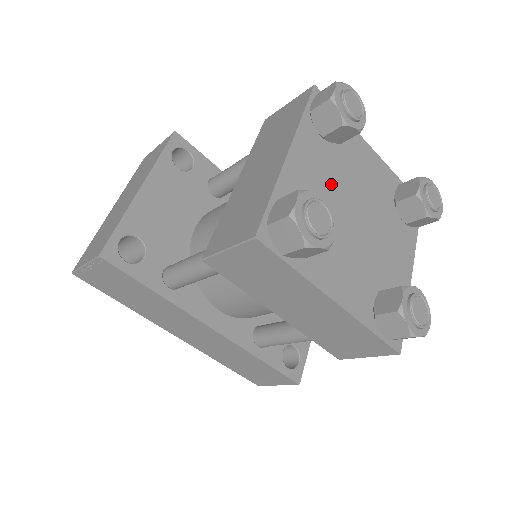
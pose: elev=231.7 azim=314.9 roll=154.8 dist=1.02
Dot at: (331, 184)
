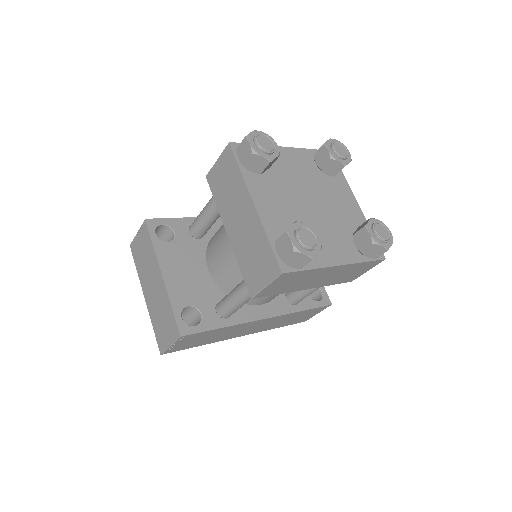
Dot at: (285, 198)
